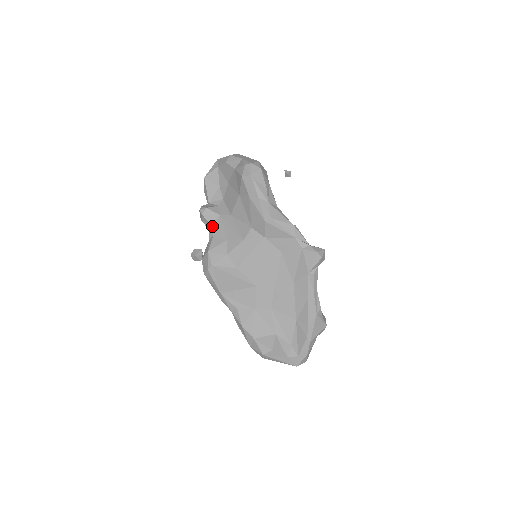
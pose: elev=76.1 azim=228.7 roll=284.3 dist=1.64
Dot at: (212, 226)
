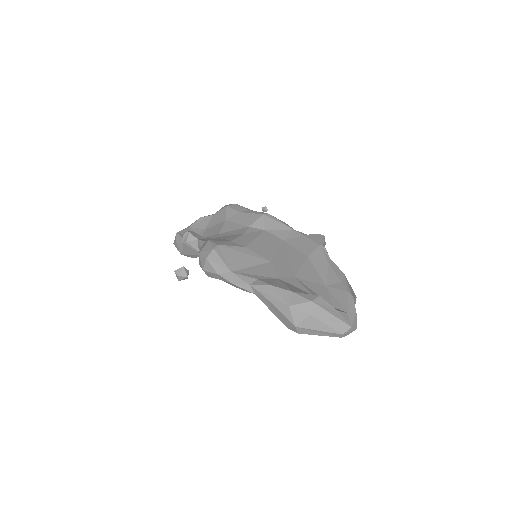
Dot at: (201, 240)
